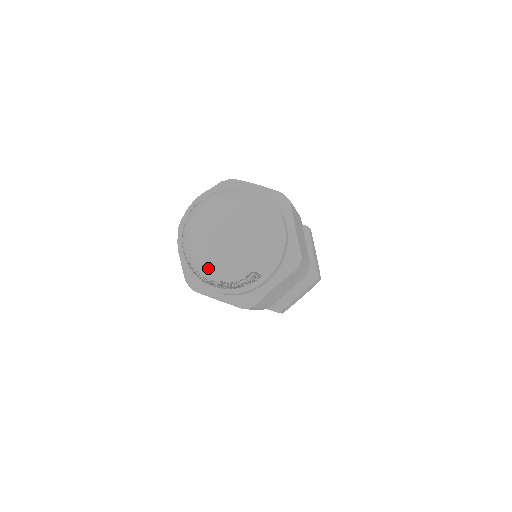
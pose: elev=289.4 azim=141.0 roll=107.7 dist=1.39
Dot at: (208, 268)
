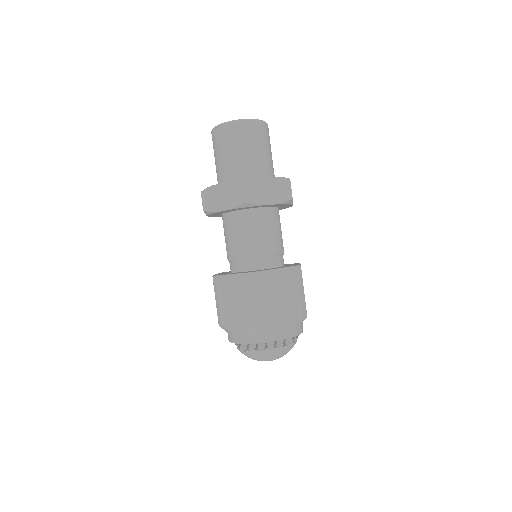
Dot at: occluded
